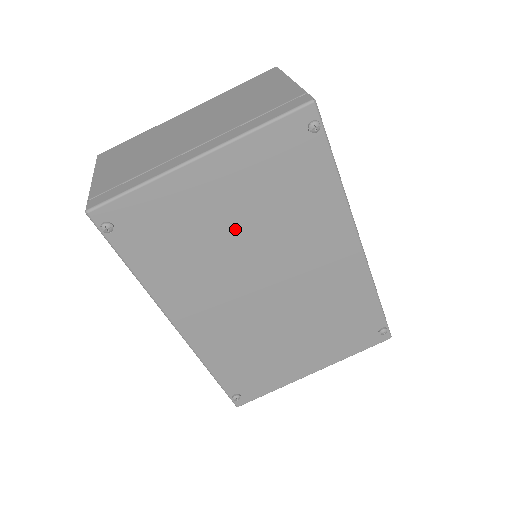
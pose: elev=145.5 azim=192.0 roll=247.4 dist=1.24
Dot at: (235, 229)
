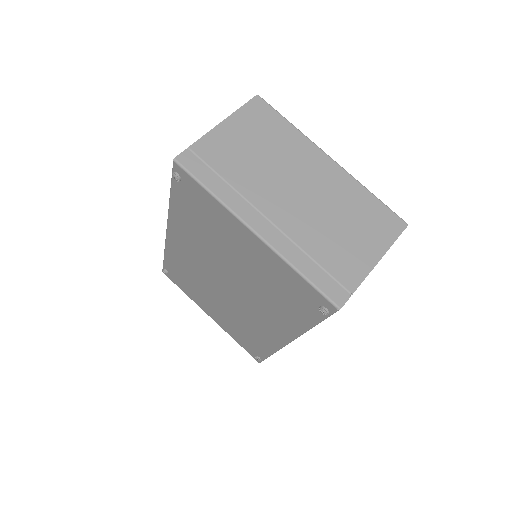
Dot at: (238, 262)
